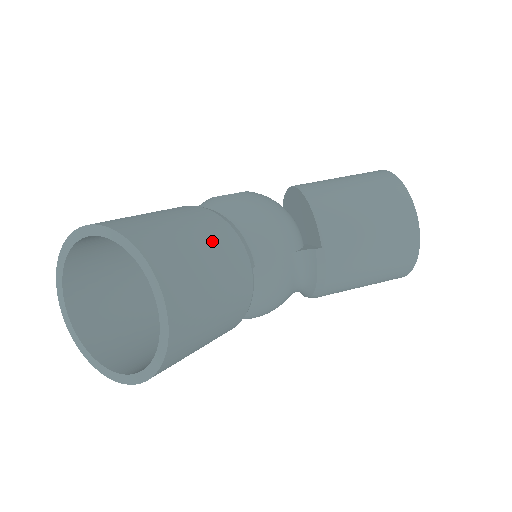
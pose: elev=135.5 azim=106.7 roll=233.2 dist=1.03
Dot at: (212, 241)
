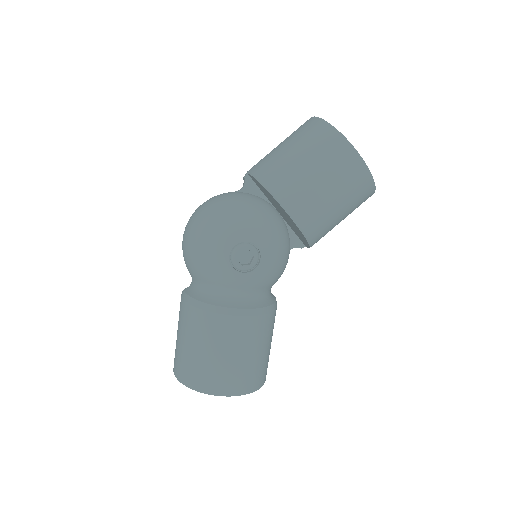
Dot at: (271, 335)
